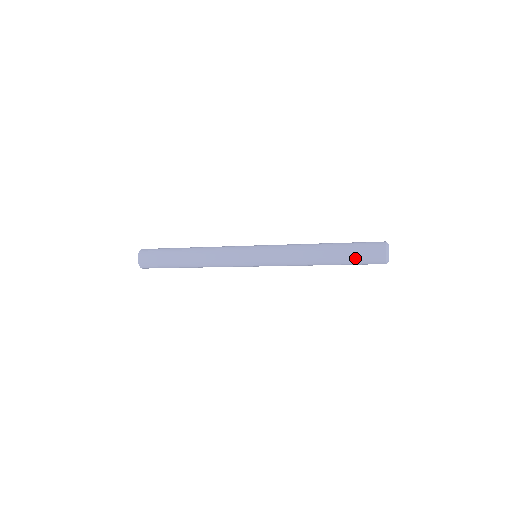
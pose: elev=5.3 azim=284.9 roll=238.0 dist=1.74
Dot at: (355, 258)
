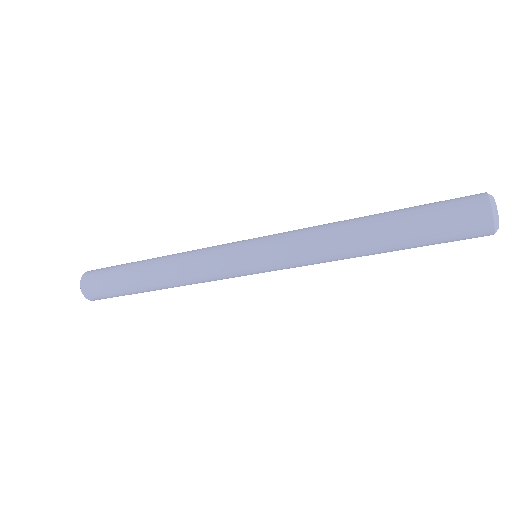
Dot at: (427, 210)
